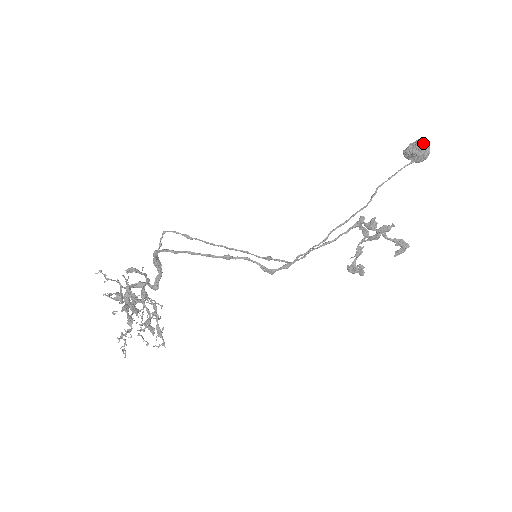
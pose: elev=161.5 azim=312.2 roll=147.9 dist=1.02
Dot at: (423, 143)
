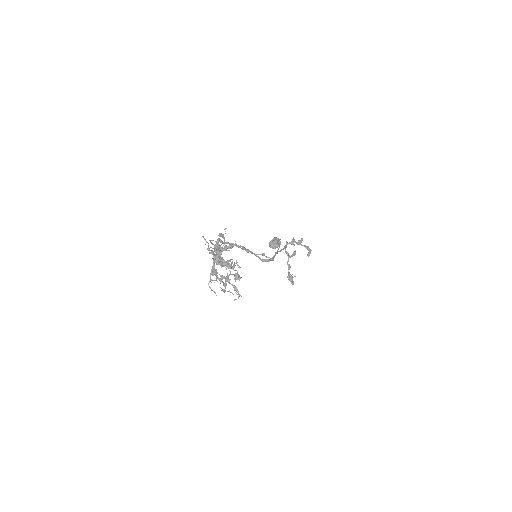
Dot at: (276, 238)
